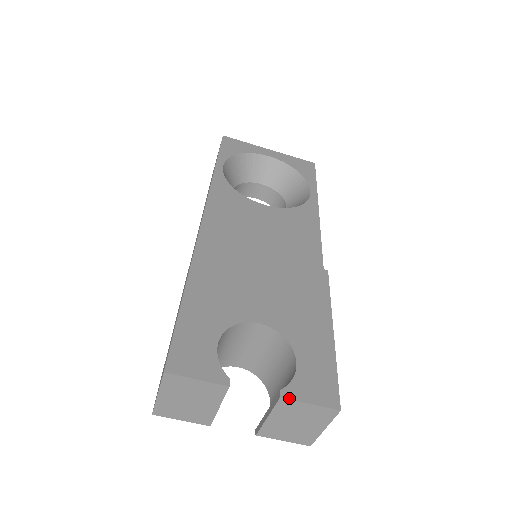
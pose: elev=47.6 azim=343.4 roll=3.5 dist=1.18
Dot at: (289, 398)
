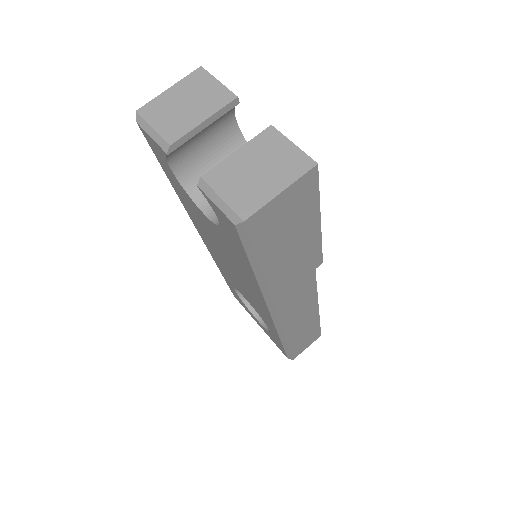
Dot at: (278, 131)
